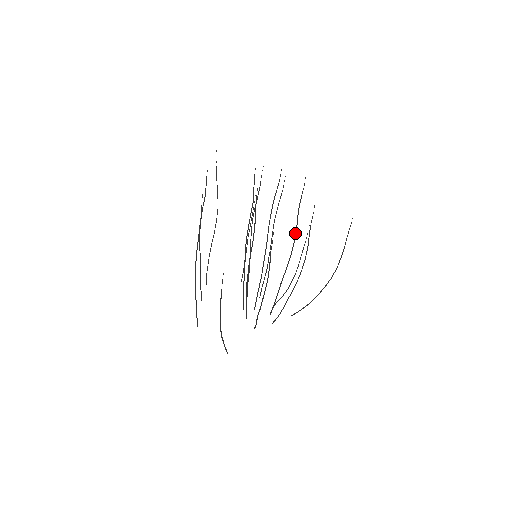
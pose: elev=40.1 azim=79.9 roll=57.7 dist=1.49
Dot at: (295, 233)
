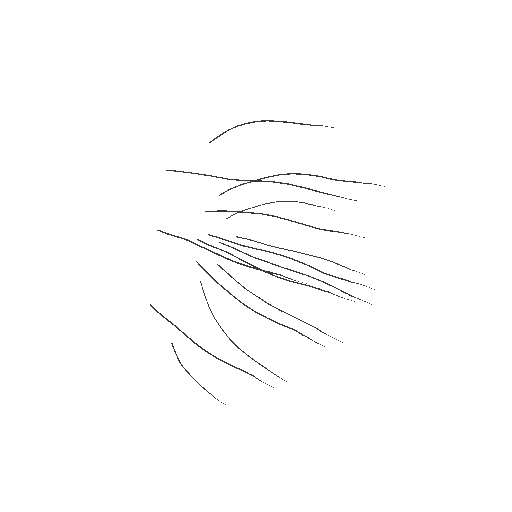
Dot at: occluded
